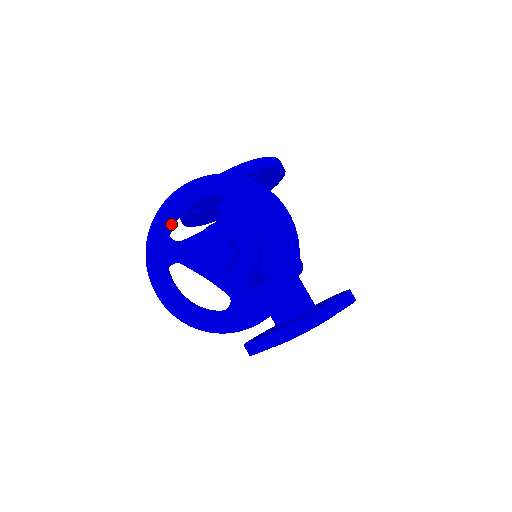
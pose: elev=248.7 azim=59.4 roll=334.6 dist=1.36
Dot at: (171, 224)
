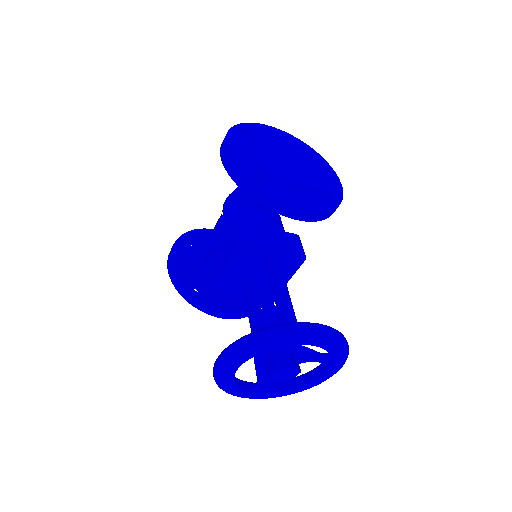
Dot at: occluded
